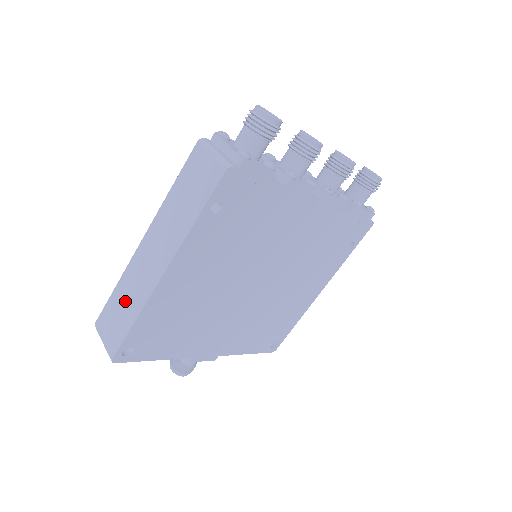
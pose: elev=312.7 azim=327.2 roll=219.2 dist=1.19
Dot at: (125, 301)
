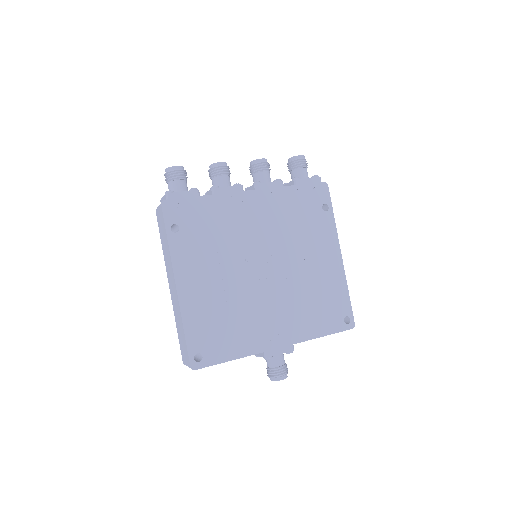
Dot at: (179, 326)
